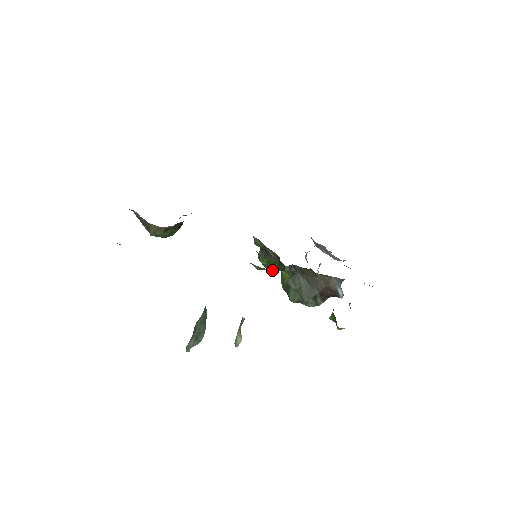
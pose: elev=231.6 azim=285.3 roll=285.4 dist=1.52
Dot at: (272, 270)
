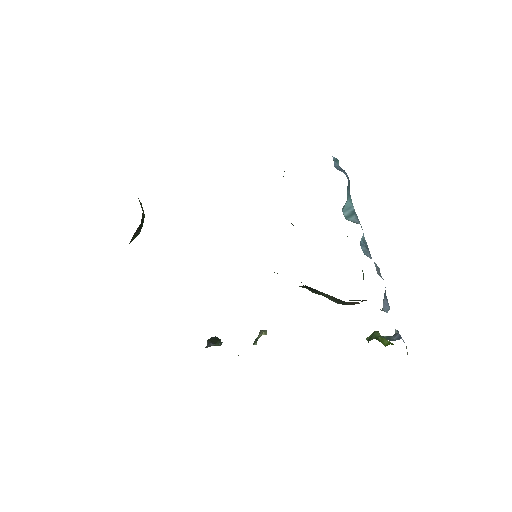
Dot at: occluded
